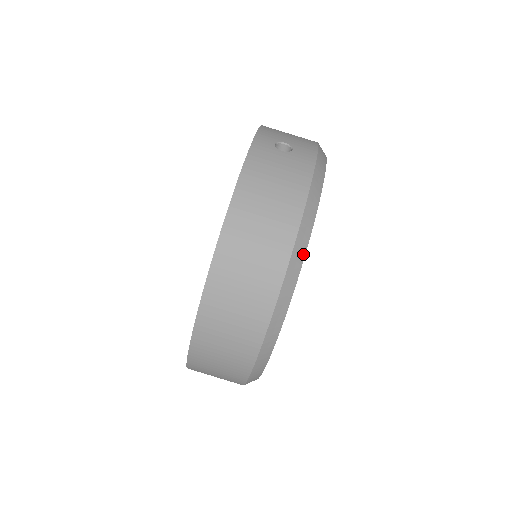
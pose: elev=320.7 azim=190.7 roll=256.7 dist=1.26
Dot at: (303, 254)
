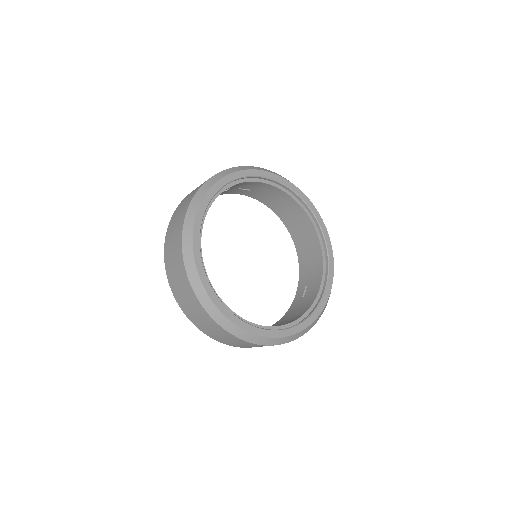
Dot at: (196, 209)
